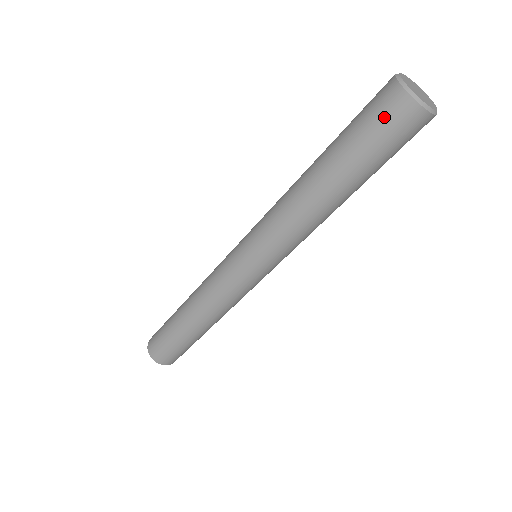
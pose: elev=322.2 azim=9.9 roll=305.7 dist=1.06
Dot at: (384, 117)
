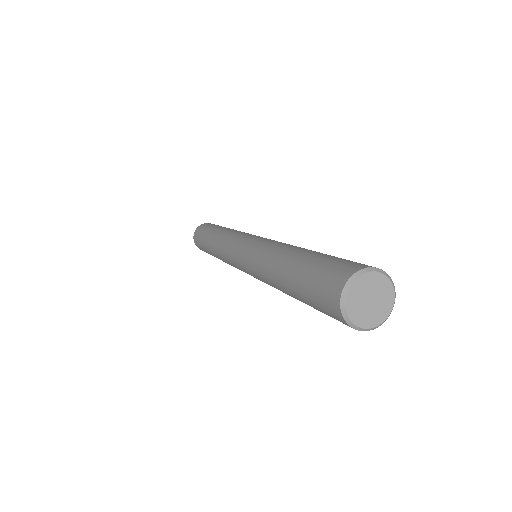
Dot at: (324, 287)
